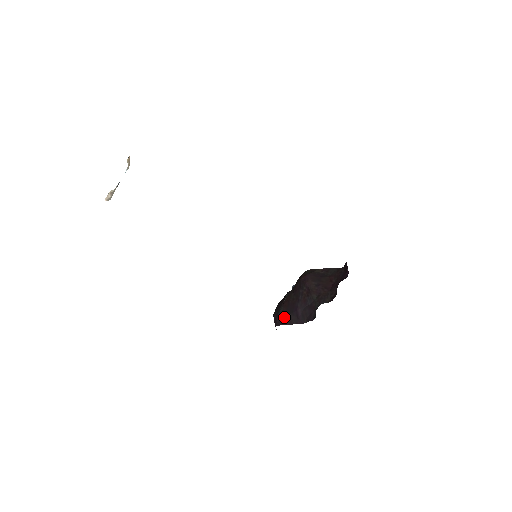
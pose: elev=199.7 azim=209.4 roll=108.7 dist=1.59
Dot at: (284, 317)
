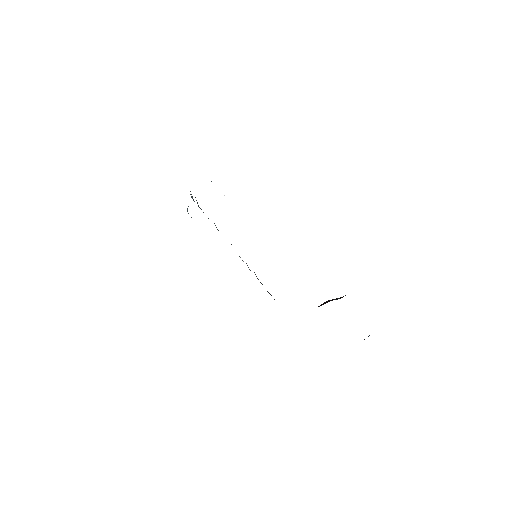
Dot at: occluded
